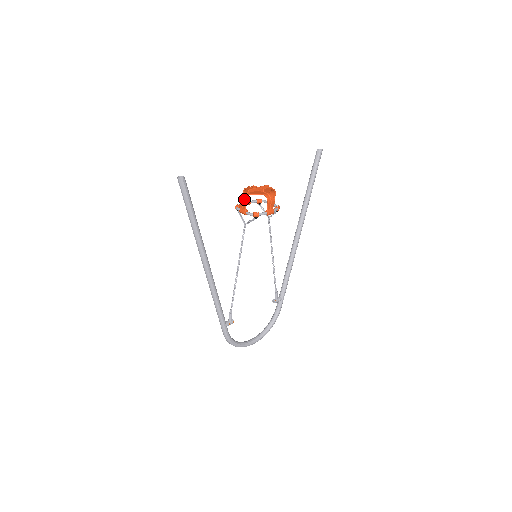
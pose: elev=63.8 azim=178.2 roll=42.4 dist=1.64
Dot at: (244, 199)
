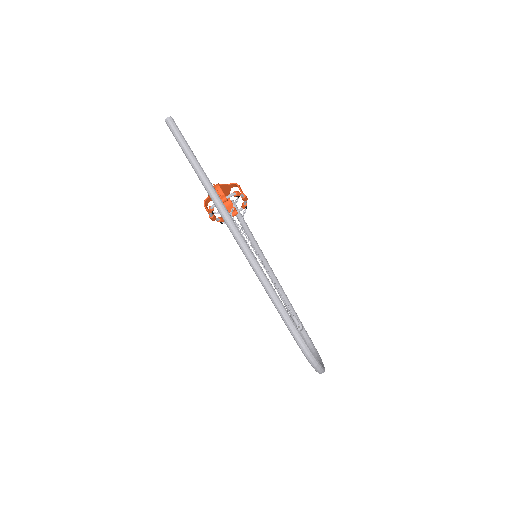
Dot at: (217, 185)
